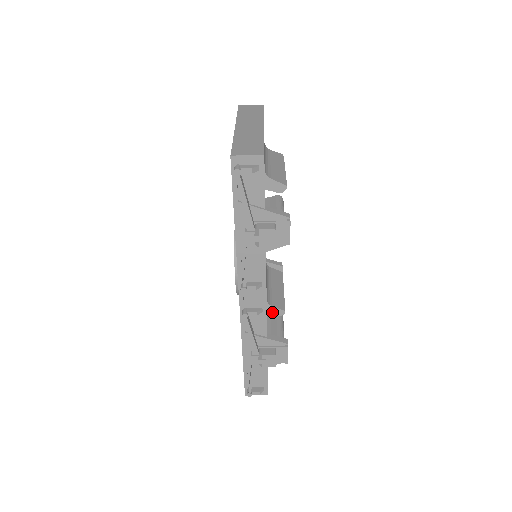
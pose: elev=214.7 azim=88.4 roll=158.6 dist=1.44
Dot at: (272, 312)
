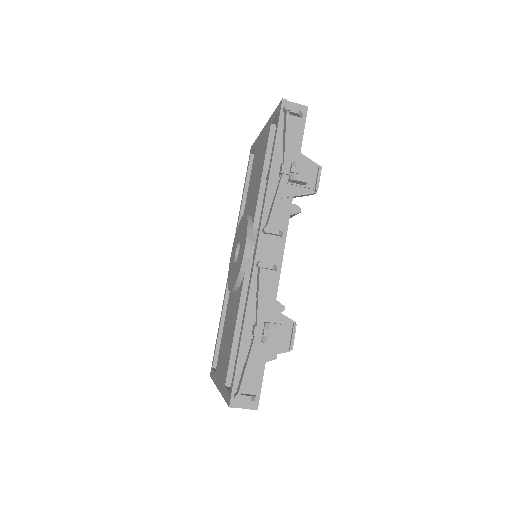
Dot at: occluded
